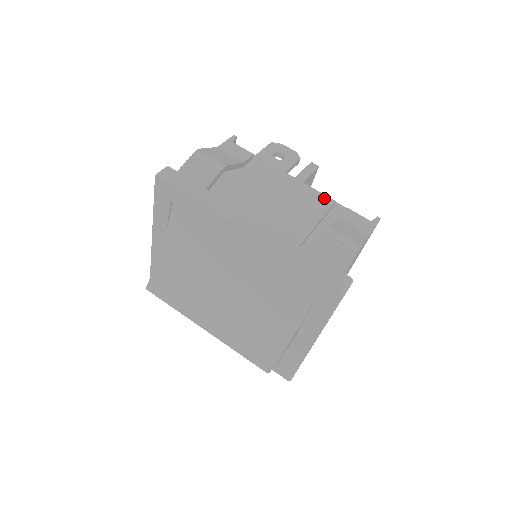
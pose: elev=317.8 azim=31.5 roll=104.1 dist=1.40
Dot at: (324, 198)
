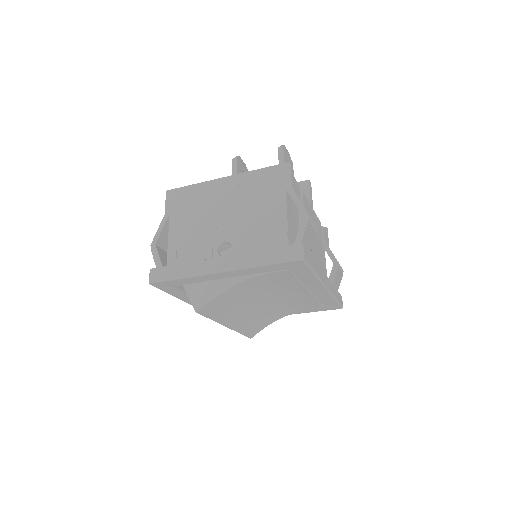
Dot at: (319, 222)
